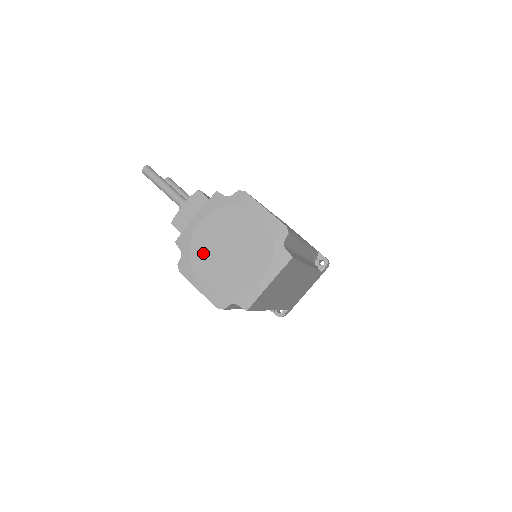
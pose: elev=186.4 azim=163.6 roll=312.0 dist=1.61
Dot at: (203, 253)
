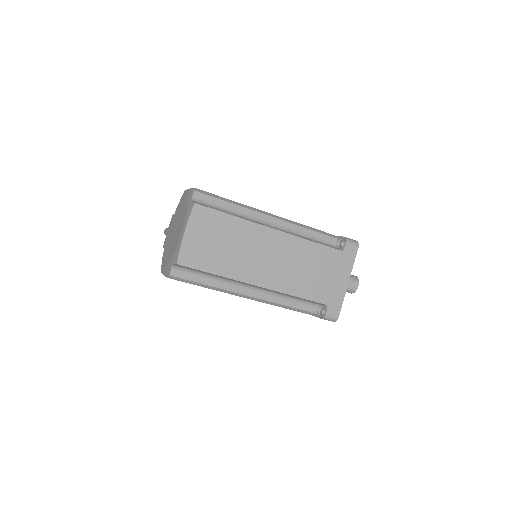
Dot at: (167, 248)
